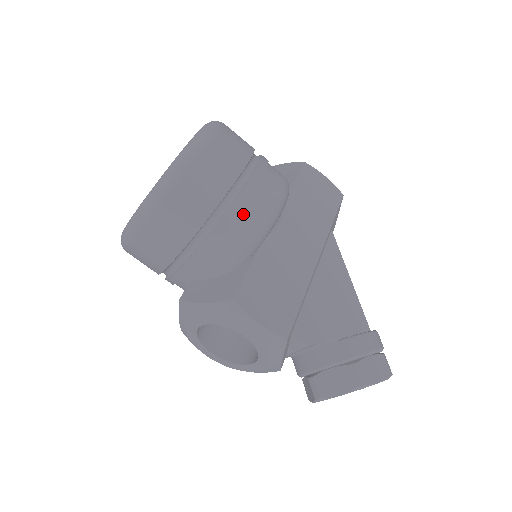
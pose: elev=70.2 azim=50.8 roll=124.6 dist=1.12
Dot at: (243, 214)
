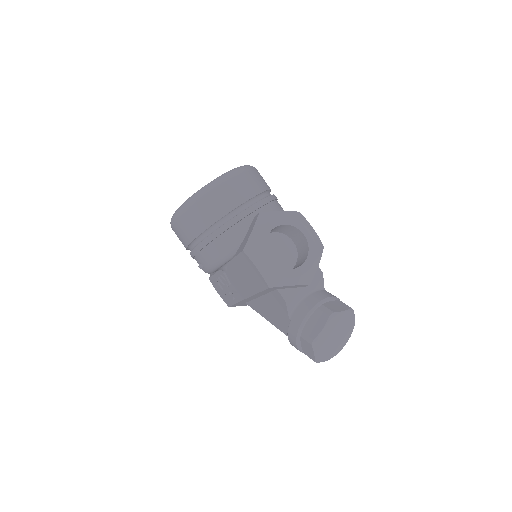
Dot at: occluded
